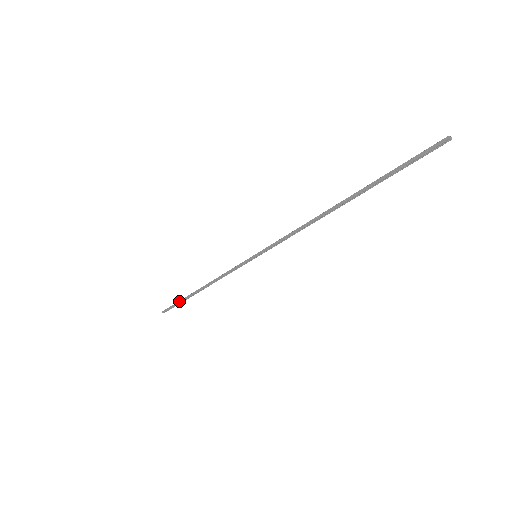
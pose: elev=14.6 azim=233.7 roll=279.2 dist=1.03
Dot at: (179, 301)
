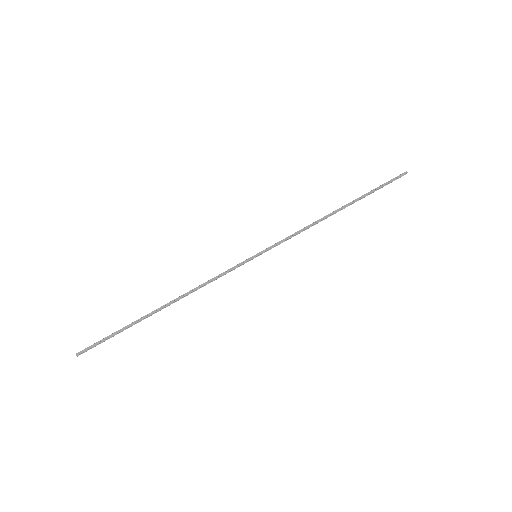
Dot at: (121, 329)
